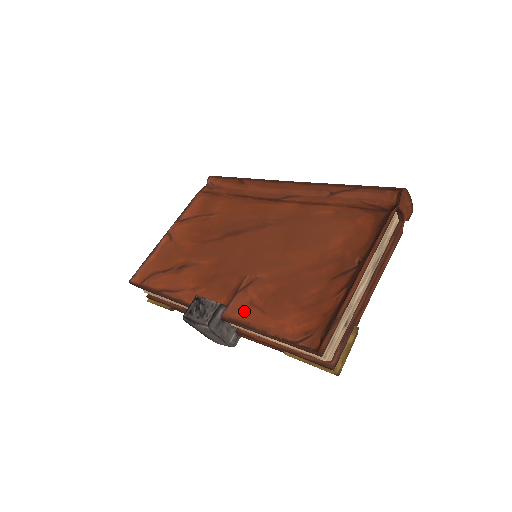
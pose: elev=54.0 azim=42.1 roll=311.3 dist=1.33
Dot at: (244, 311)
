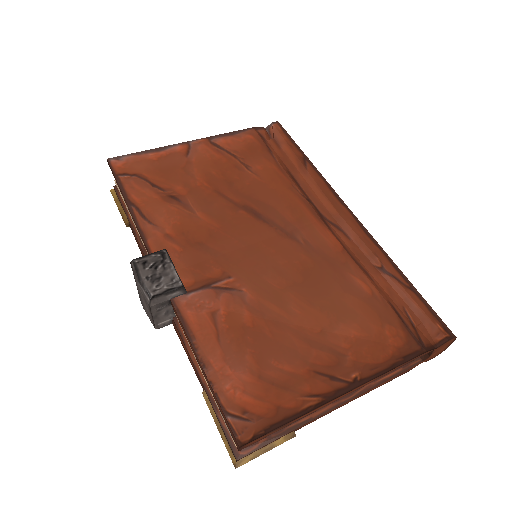
Dot at: (200, 317)
